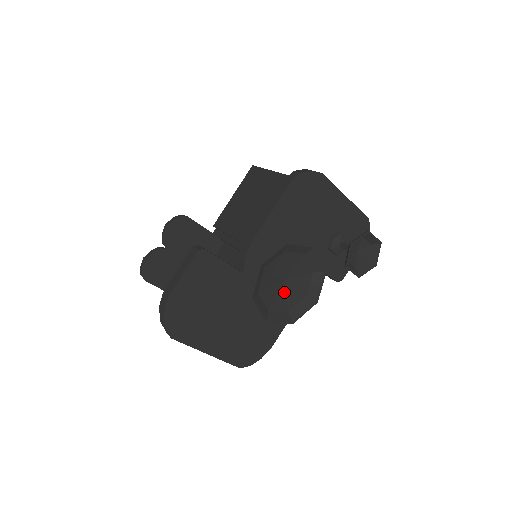
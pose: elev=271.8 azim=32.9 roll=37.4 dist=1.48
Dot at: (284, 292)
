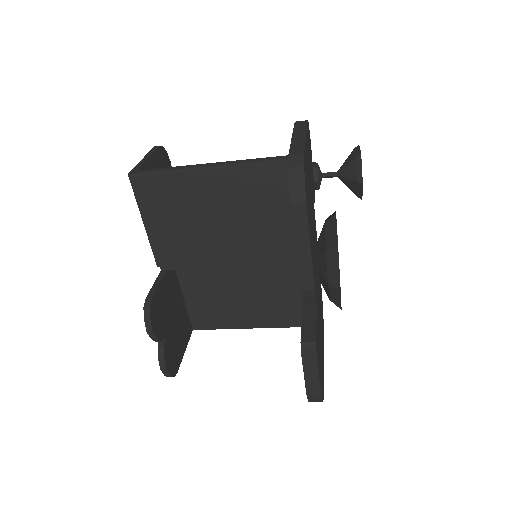
Dot at: occluded
